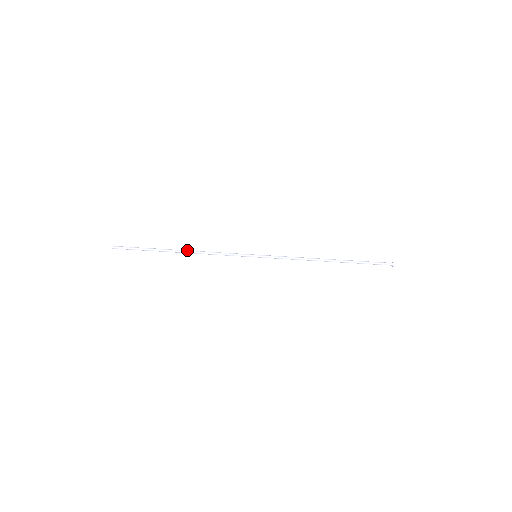
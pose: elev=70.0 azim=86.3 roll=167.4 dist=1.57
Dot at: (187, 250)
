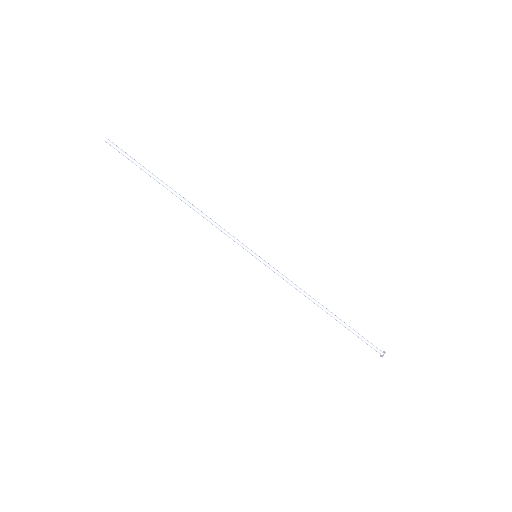
Dot at: occluded
